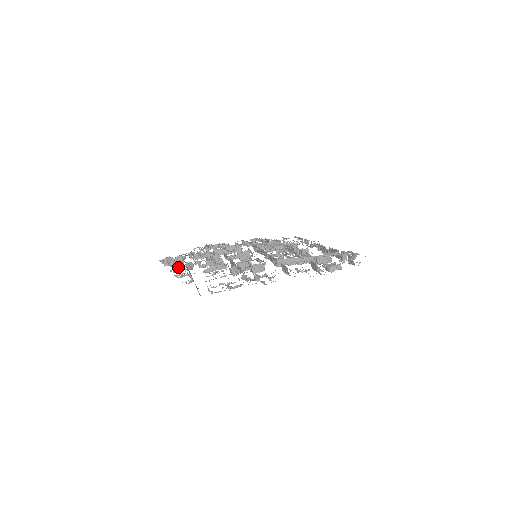
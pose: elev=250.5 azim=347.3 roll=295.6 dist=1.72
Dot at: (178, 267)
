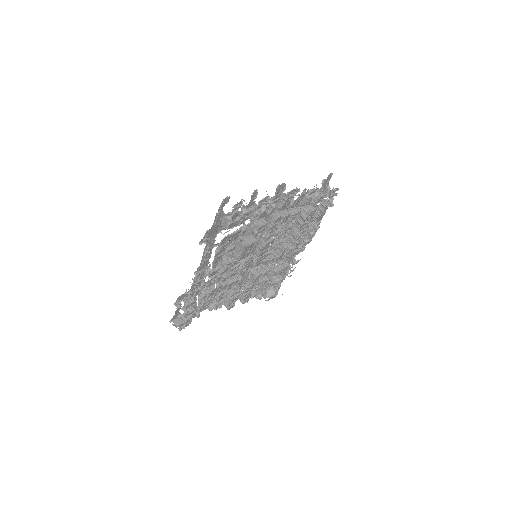
Dot at: occluded
